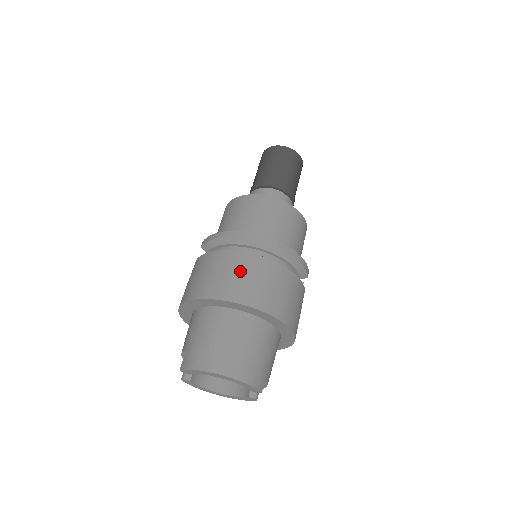
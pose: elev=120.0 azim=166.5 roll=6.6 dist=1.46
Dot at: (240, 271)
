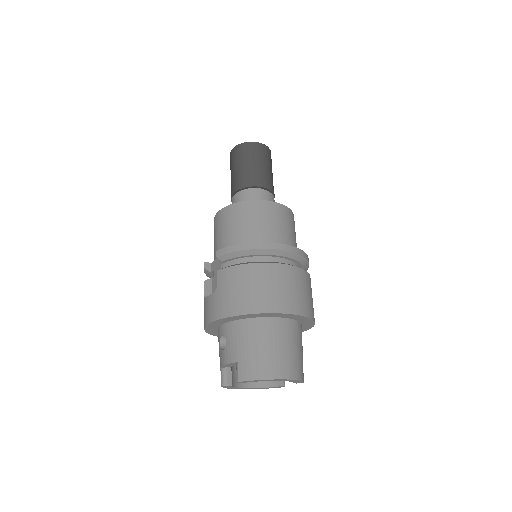
Dot at: (279, 282)
